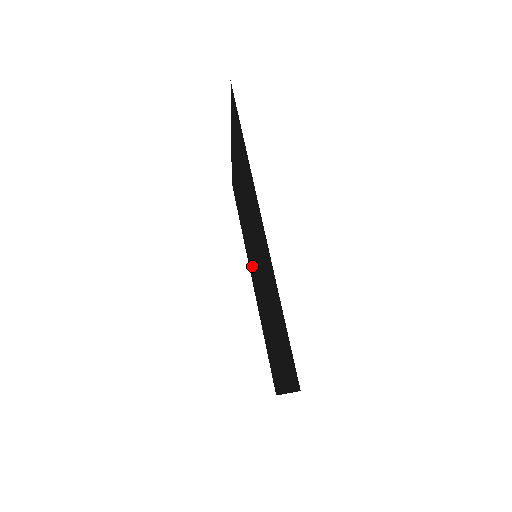
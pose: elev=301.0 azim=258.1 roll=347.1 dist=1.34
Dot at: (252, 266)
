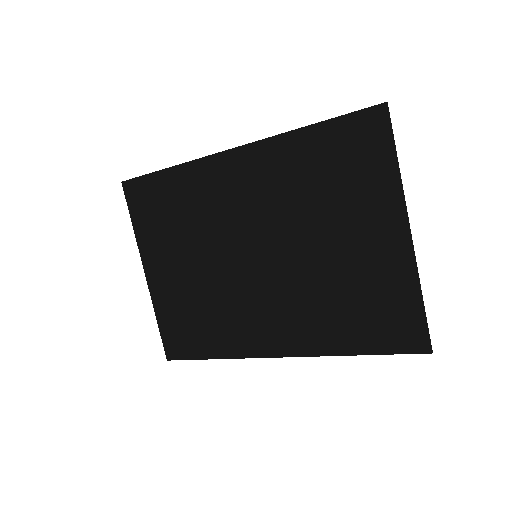
Dot at: (262, 317)
